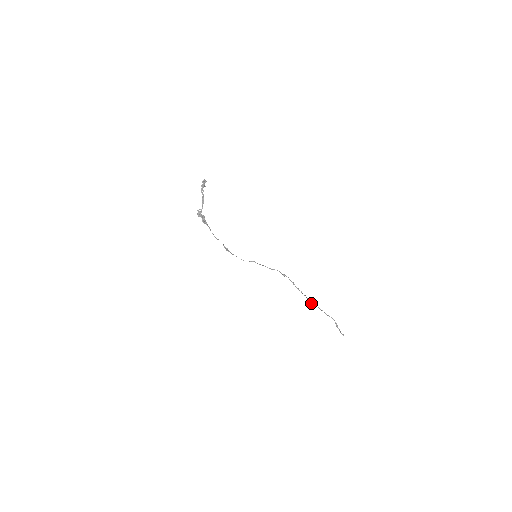
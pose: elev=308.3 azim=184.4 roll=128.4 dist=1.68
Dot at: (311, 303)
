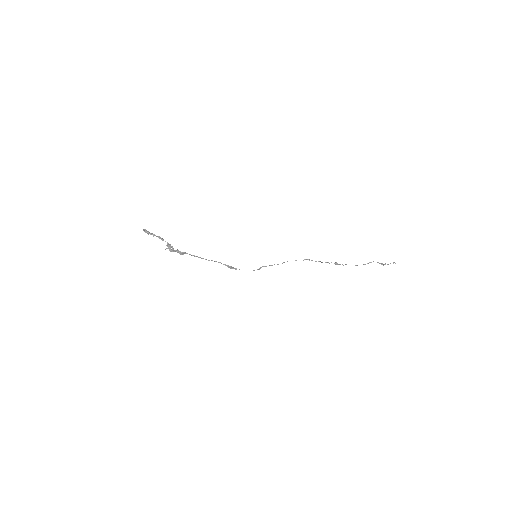
Dot at: occluded
